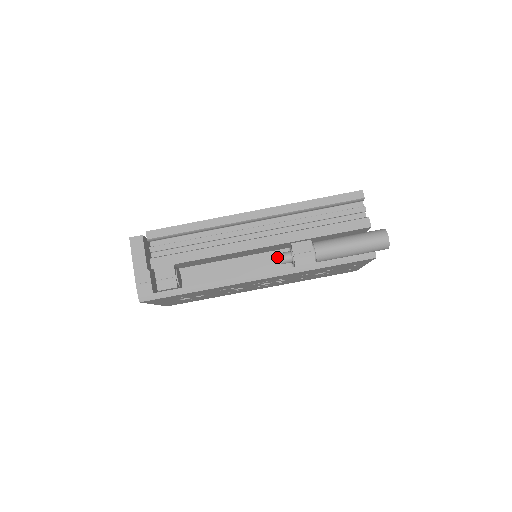
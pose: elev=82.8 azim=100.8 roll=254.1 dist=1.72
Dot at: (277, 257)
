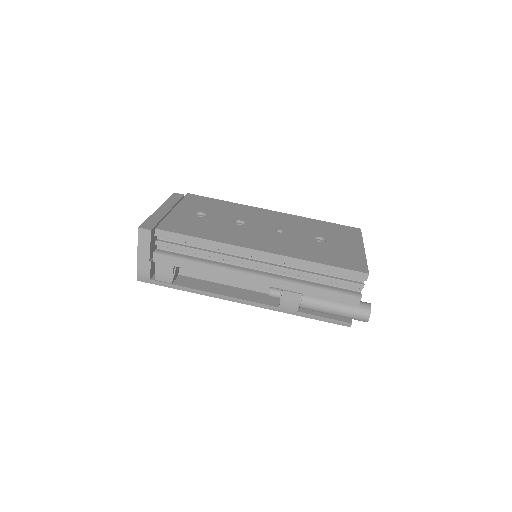
Dot at: occluded
